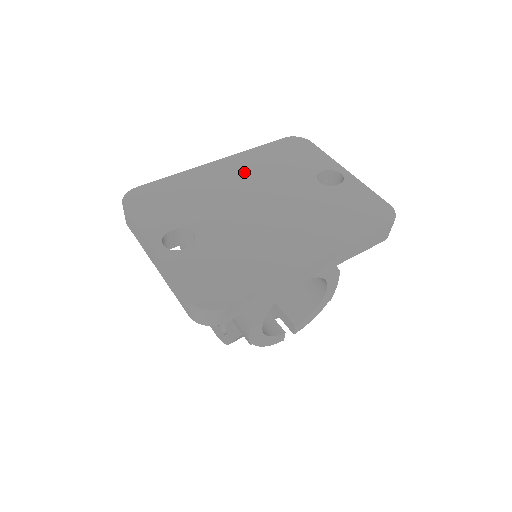
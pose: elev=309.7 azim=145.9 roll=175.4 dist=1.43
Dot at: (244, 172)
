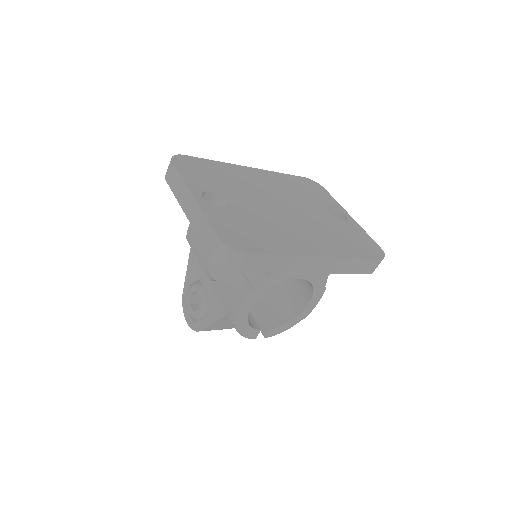
Dot at: (271, 183)
